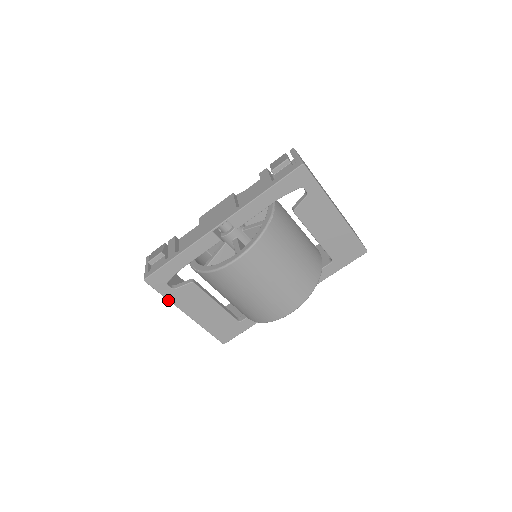
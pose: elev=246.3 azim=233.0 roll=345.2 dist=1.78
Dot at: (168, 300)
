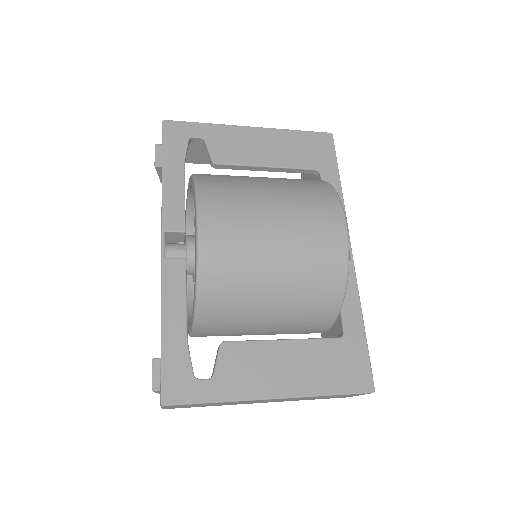
Dot at: (226, 402)
